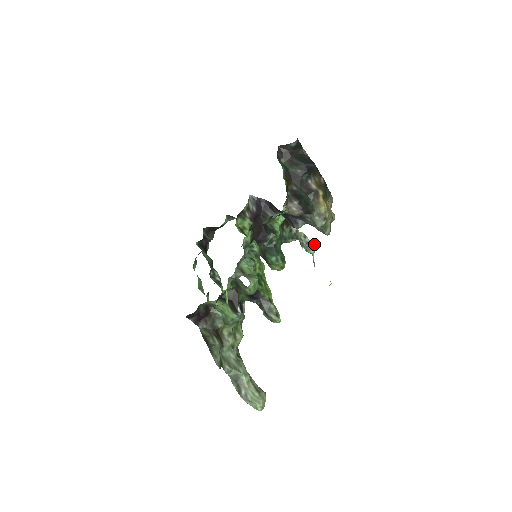
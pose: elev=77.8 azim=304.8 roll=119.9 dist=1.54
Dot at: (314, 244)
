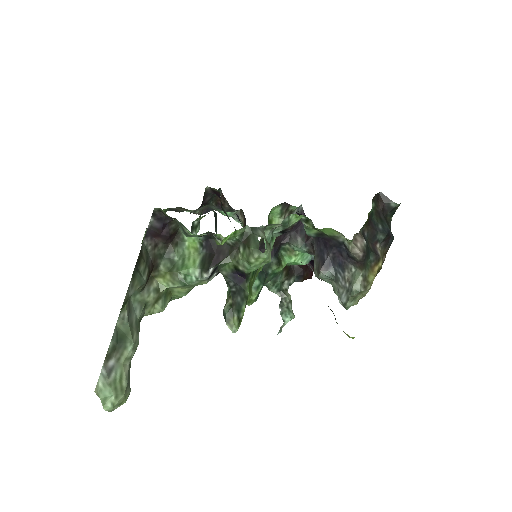
Dot at: (294, 315)
